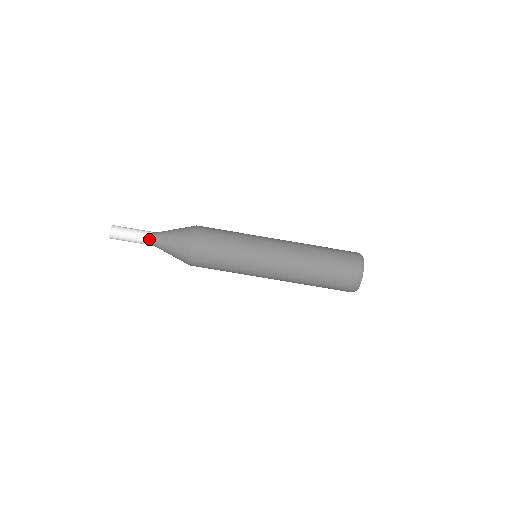
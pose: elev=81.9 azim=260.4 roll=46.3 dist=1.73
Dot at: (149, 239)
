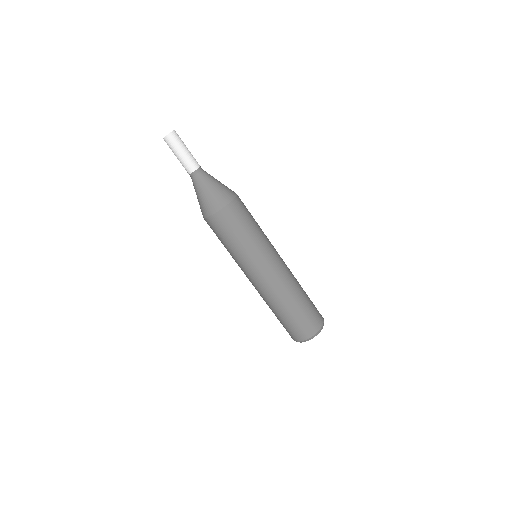
Dot at: (193, 170)
